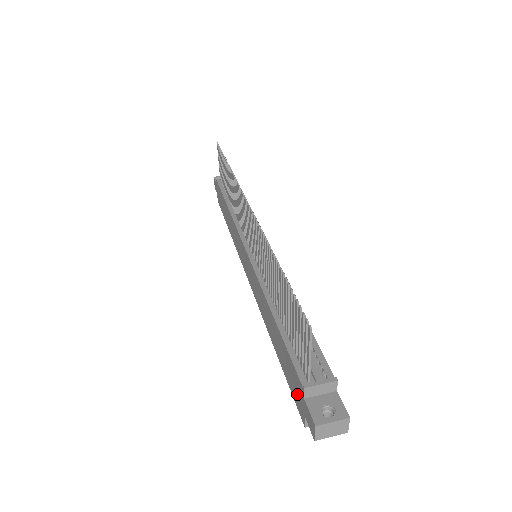
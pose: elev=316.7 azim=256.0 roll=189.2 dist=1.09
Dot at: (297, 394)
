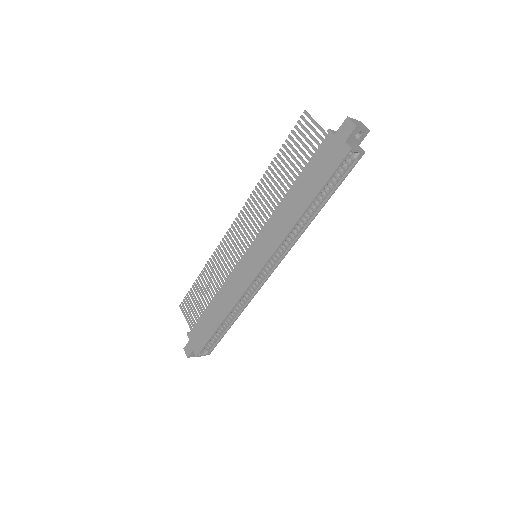
Dot at: (333, 153)
